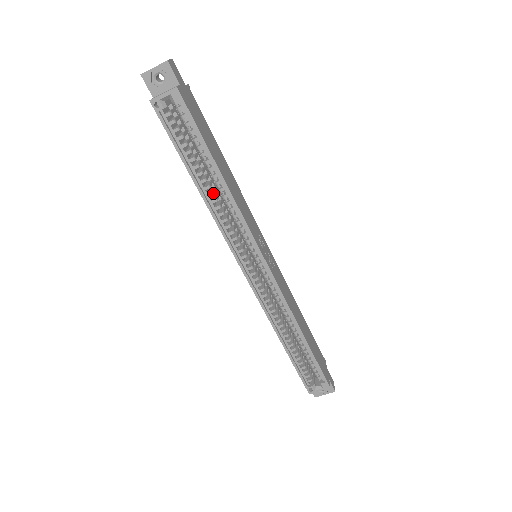
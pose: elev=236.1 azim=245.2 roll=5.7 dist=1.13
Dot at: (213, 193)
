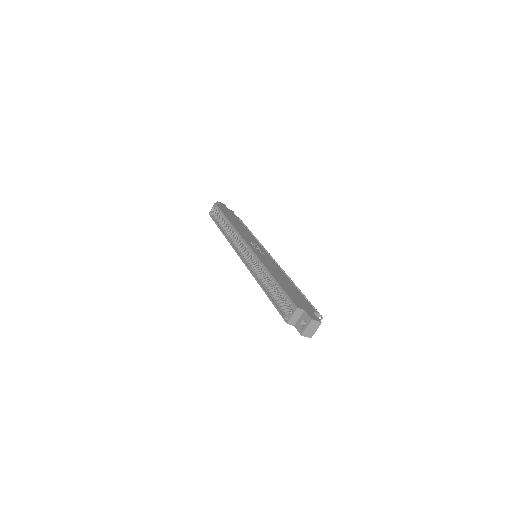
Dot at: (228, 231)
